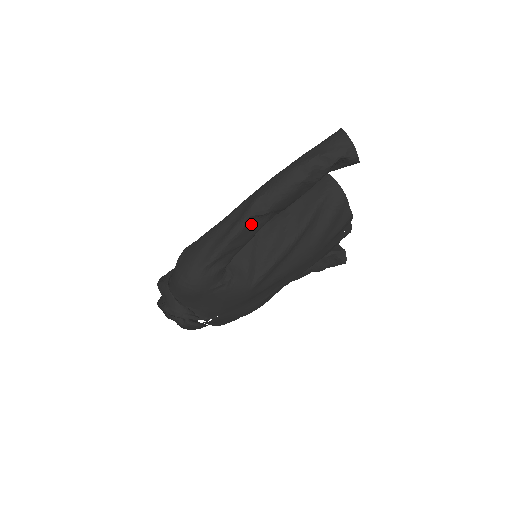
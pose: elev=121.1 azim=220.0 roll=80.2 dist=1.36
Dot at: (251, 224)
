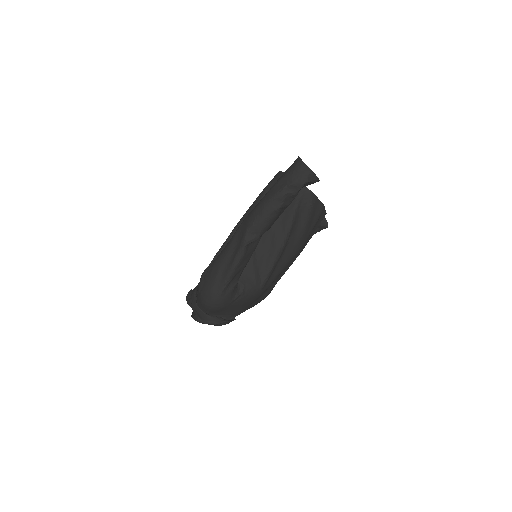
Dot at: (248, 249)
